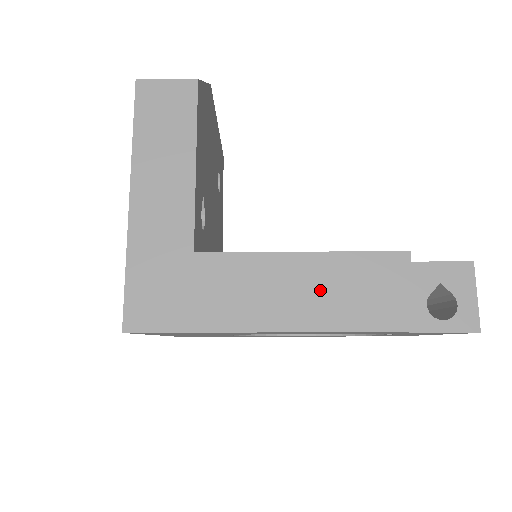
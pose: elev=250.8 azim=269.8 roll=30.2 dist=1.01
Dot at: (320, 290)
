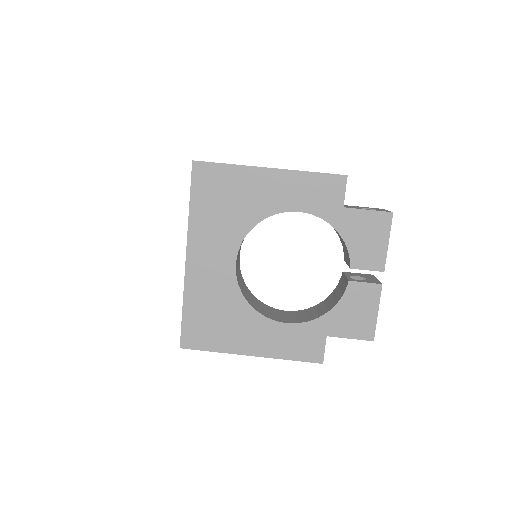
Dot at: occluded
